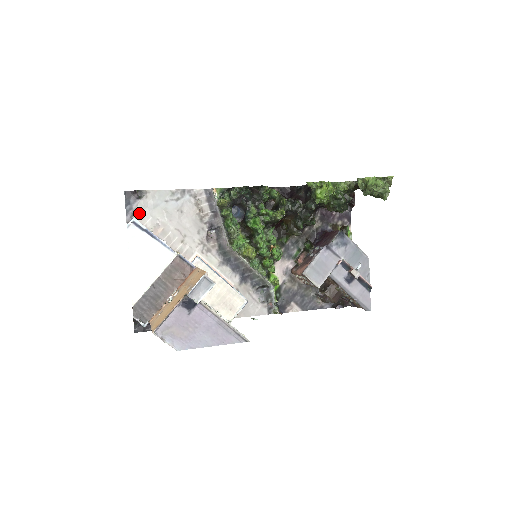
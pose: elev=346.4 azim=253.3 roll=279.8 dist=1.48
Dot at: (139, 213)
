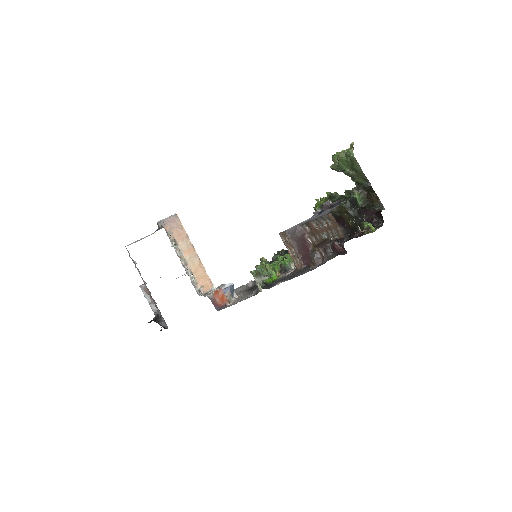
Dot at: occluded
